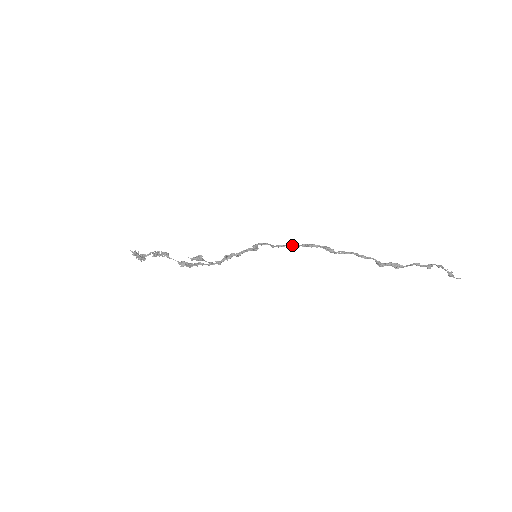
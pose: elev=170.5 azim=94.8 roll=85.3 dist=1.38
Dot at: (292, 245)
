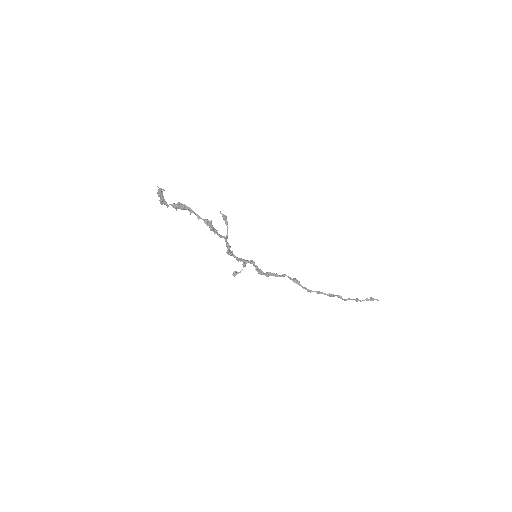
Dot at: (270, 273)
